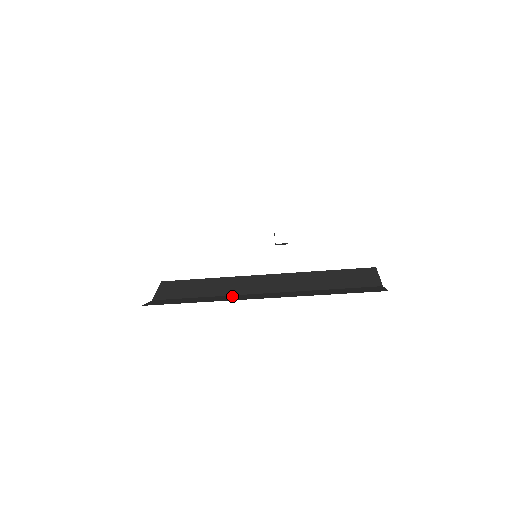
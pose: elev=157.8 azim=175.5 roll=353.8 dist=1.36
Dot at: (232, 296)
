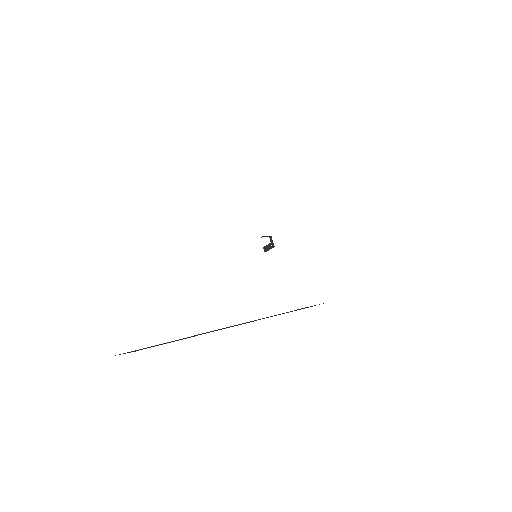
Dot at: occluded
